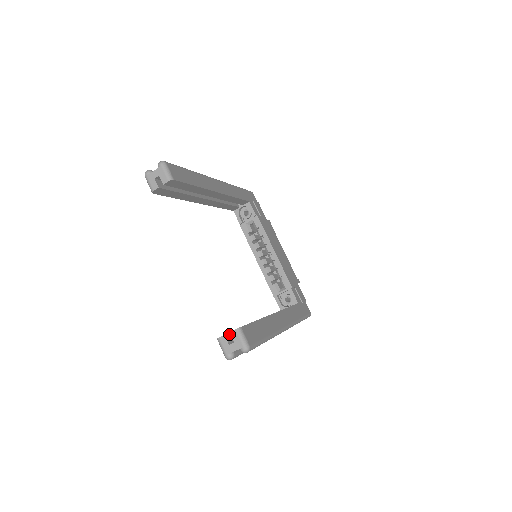
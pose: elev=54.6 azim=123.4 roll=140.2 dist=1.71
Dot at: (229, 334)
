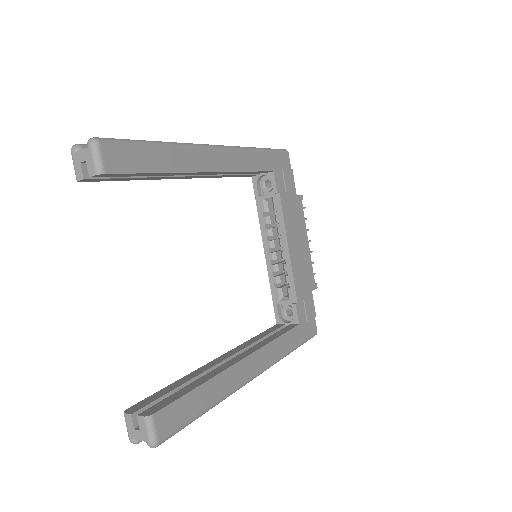
Dot at: (142, 410)
